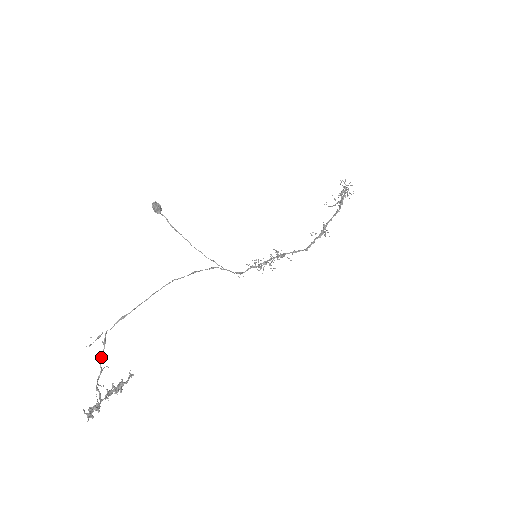
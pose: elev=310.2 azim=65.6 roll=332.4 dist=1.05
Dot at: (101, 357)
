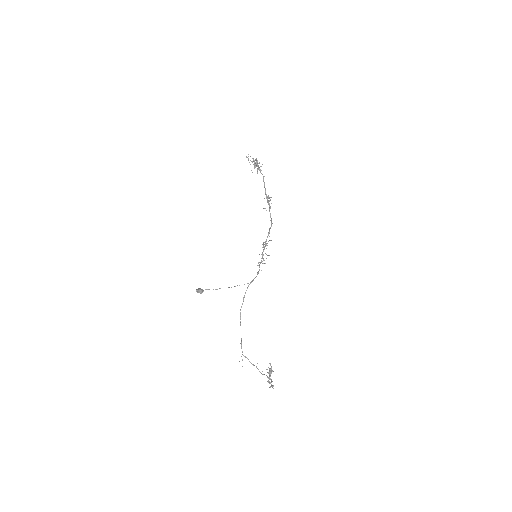
Dot at: (250, 362)
